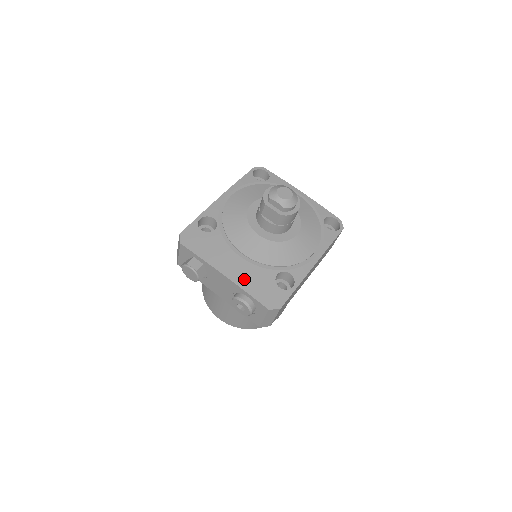
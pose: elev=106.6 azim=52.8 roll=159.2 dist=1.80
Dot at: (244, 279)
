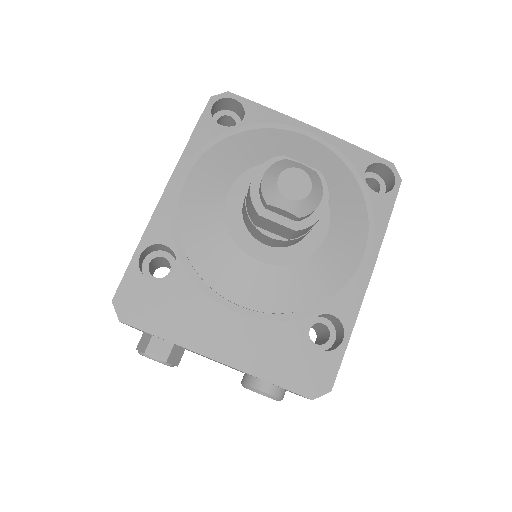
Dot at: (255, 356)
